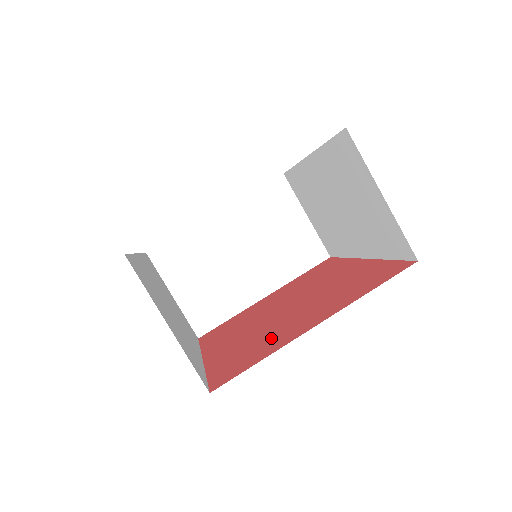
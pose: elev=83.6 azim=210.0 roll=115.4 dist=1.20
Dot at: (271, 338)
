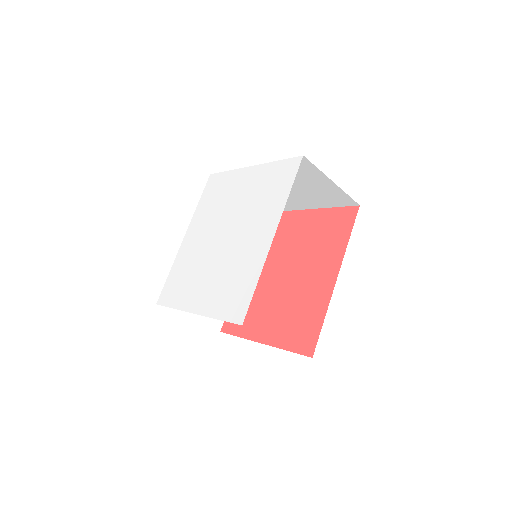
Dot at: (254, 315)
